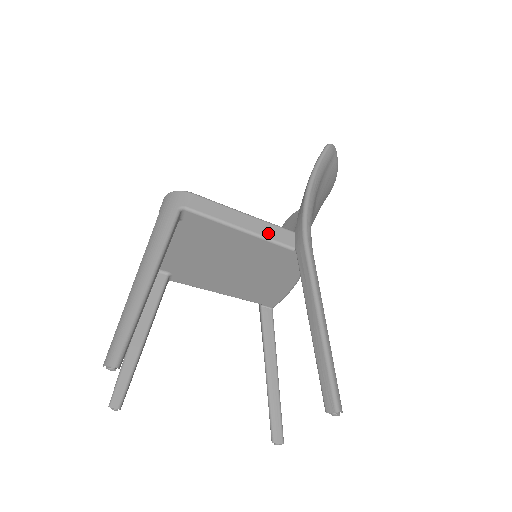
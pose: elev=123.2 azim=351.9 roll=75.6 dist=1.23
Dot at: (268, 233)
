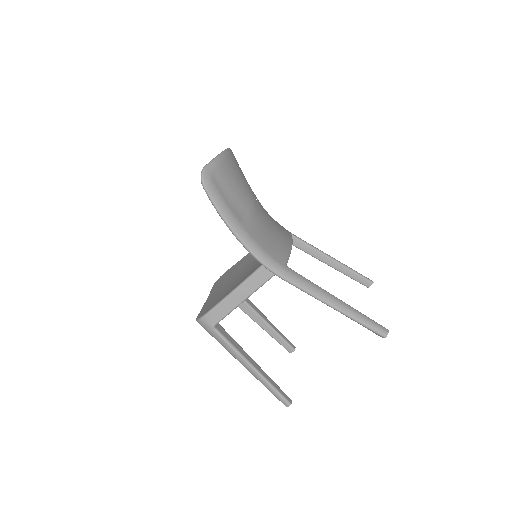
Dot at: (257, 284)
